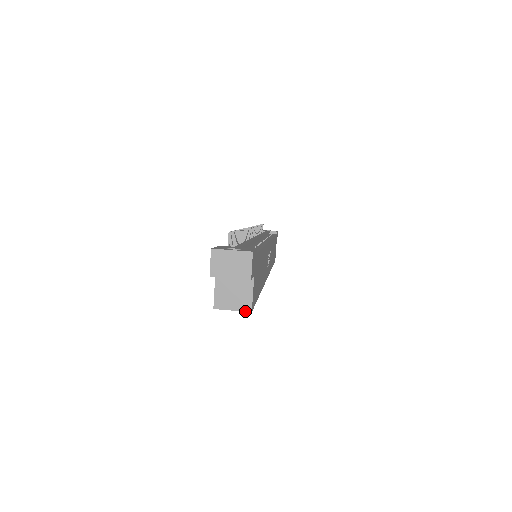
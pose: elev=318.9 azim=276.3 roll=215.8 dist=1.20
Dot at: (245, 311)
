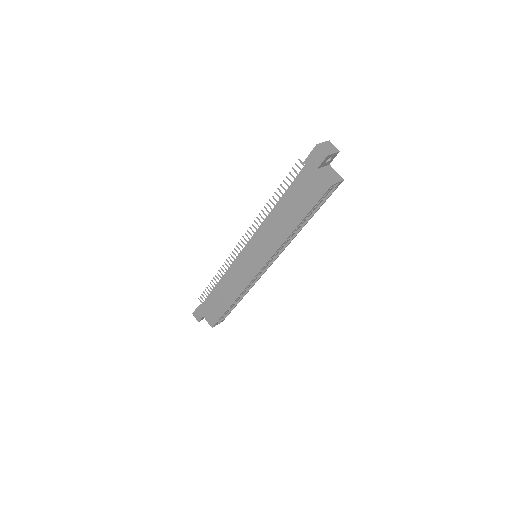
Dot at: (342, 181)
